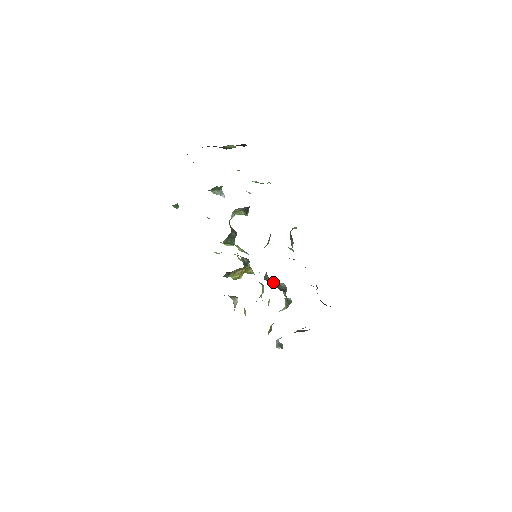
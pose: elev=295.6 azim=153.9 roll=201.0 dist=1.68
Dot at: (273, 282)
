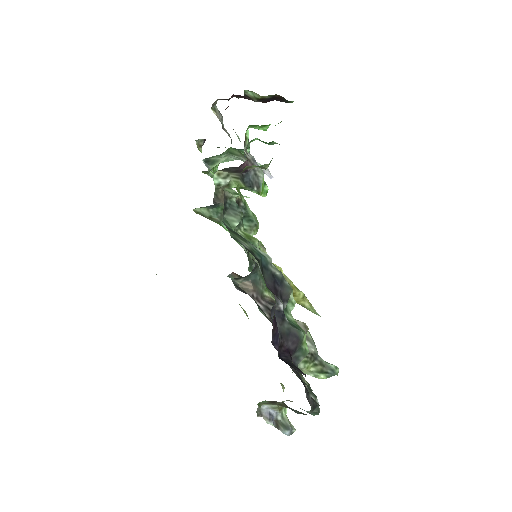
Dot at: (267, 304)
